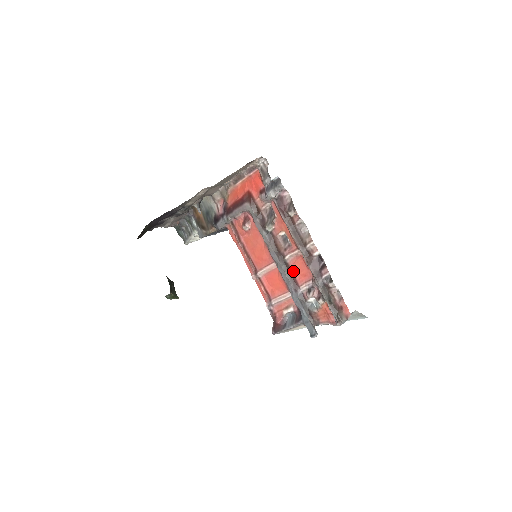
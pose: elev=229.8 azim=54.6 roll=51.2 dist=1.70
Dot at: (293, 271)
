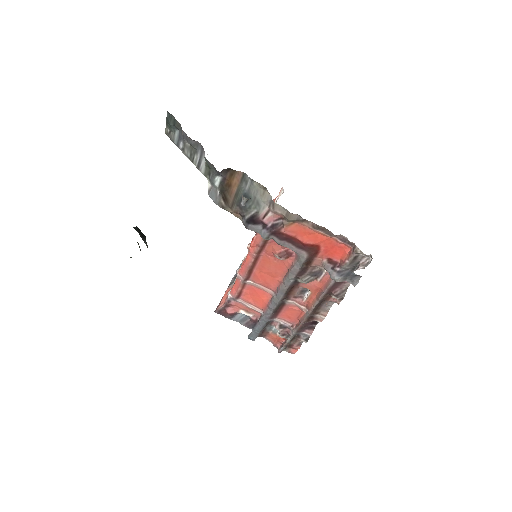
Dot at: (283, 309)
